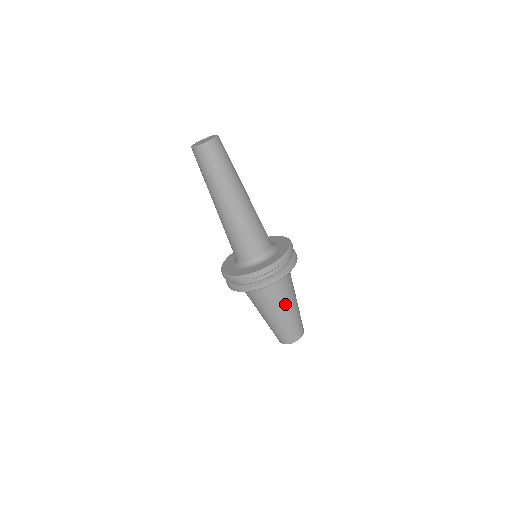
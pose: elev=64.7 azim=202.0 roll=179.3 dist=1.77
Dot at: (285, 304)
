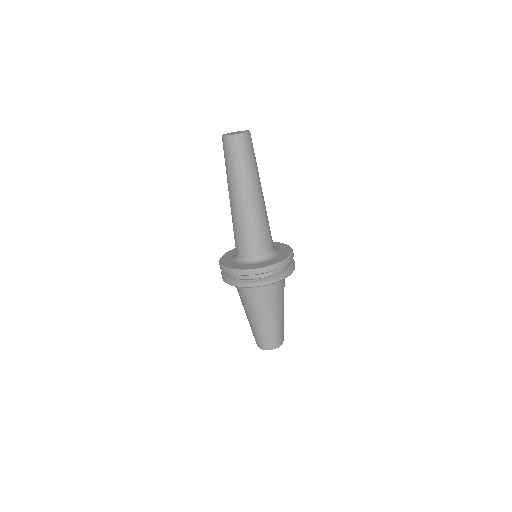
Dot at: (276, 307)
